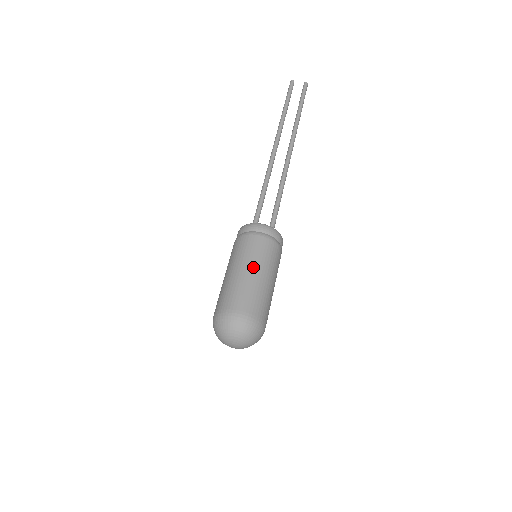
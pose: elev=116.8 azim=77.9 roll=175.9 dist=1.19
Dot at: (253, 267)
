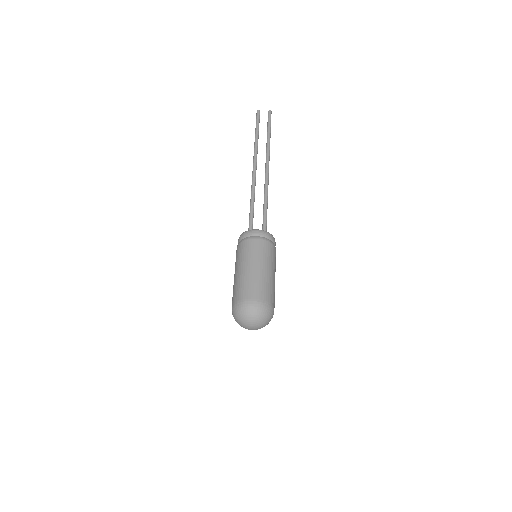
Dot at: (257, 264)
